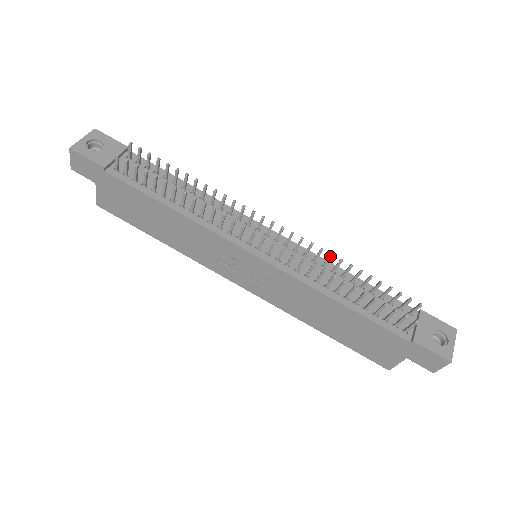
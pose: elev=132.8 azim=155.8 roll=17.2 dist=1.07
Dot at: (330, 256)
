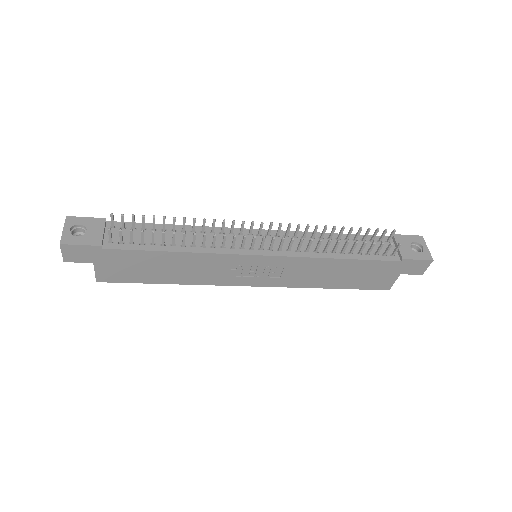
Dot at: (316, 227)
